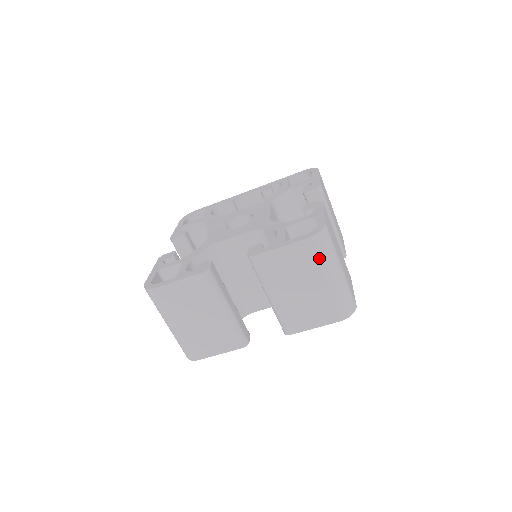
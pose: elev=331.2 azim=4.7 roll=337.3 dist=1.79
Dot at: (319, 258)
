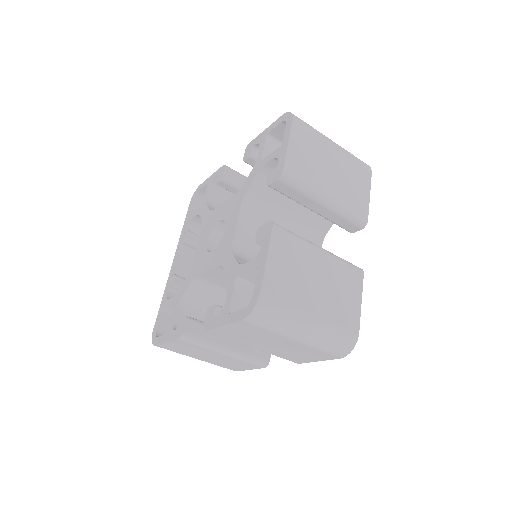
Dot at: (313, 131)
